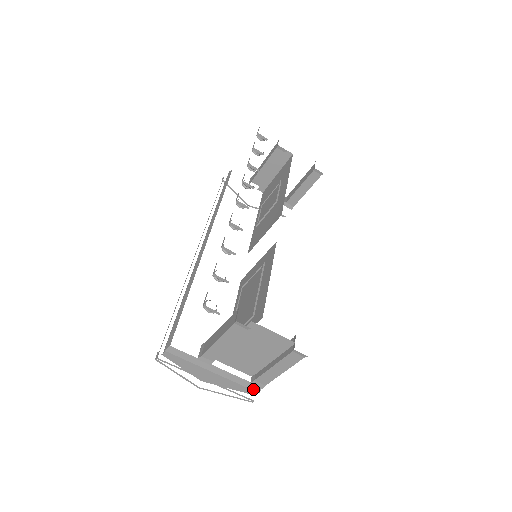
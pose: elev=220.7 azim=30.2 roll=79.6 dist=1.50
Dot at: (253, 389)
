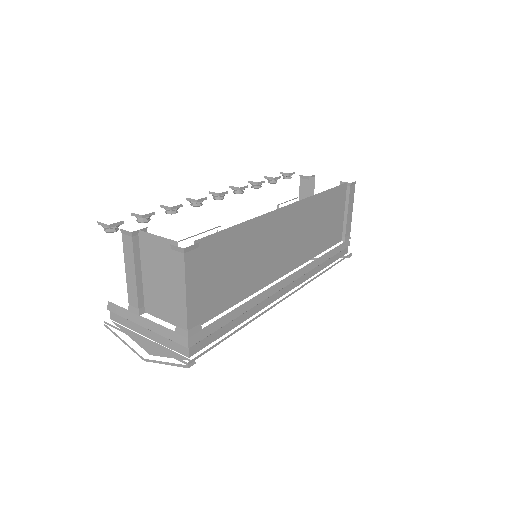
Dot at: (182, 343)
